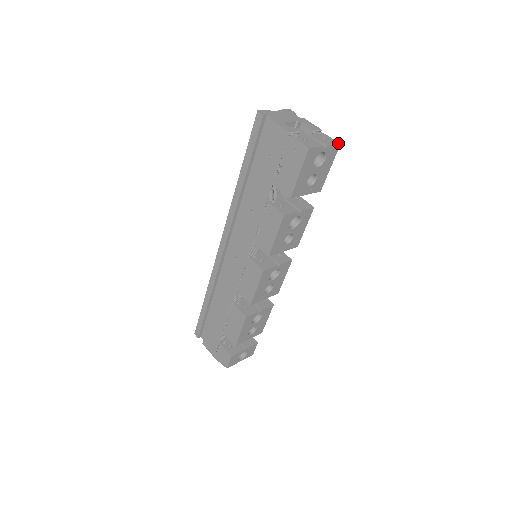
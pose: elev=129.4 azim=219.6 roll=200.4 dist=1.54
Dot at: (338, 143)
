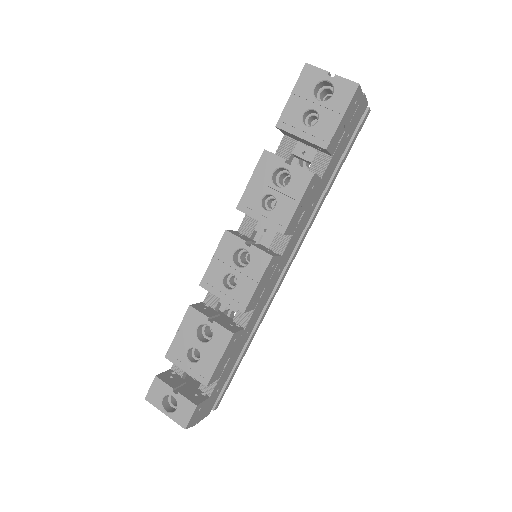
Dot at: (358, 83)
